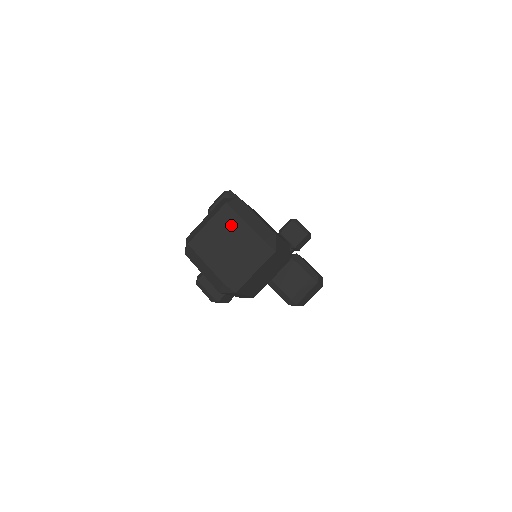
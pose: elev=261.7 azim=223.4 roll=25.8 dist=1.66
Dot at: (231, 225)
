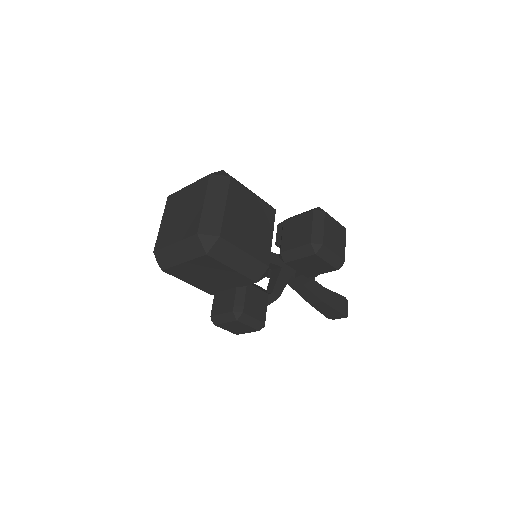
Dot at: (179, 200)
